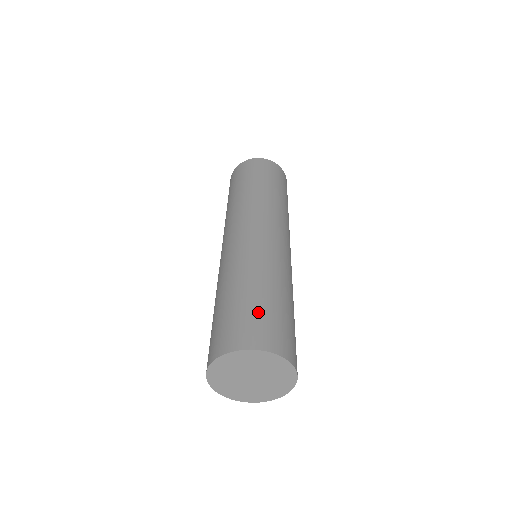
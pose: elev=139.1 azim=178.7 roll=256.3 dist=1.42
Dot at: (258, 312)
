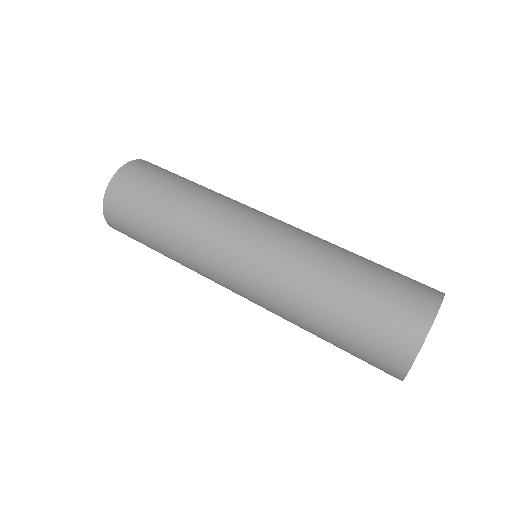
Dot at: (368, 326)
